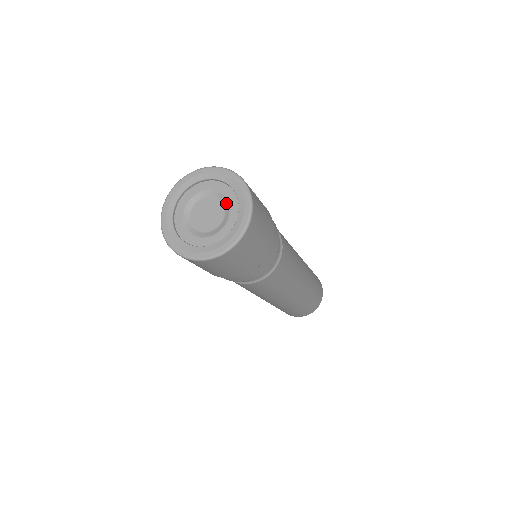
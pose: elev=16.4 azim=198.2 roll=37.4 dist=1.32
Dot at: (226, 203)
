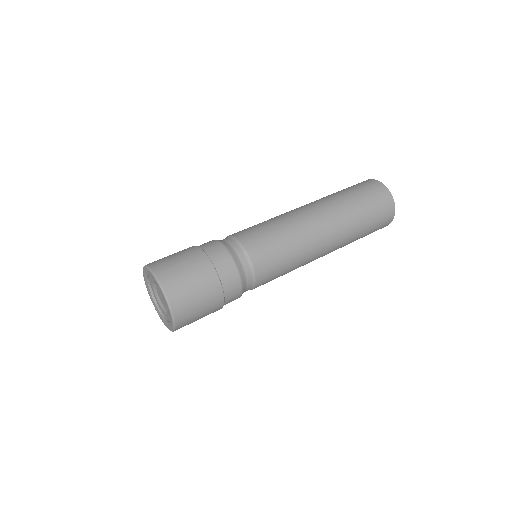
Dot at: occluded
